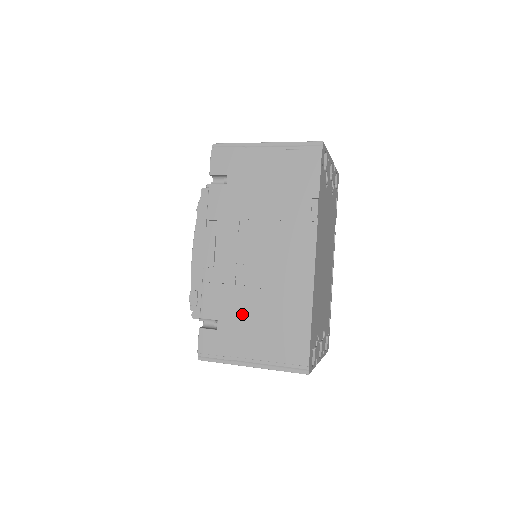
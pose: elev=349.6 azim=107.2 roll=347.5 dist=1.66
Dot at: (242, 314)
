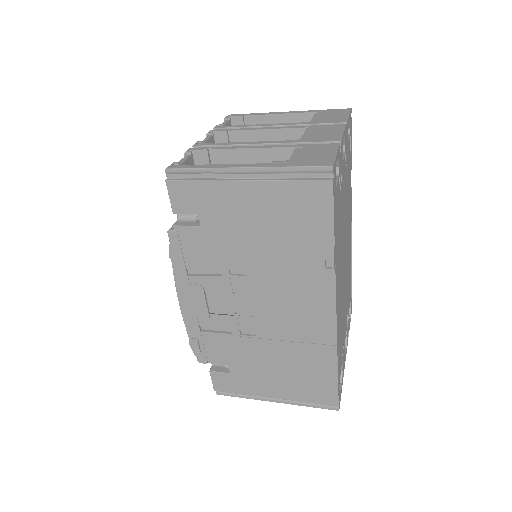
Dot at: (255, 362)
